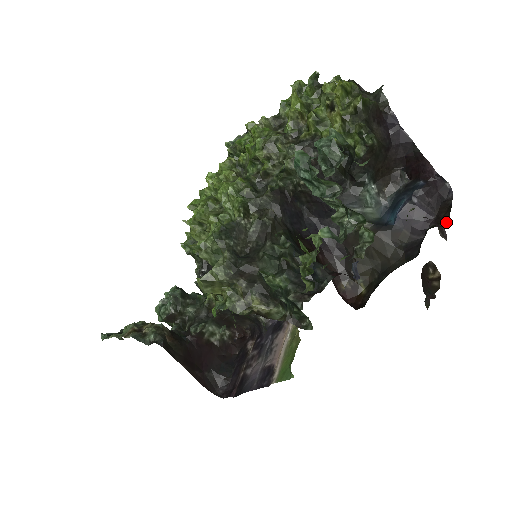
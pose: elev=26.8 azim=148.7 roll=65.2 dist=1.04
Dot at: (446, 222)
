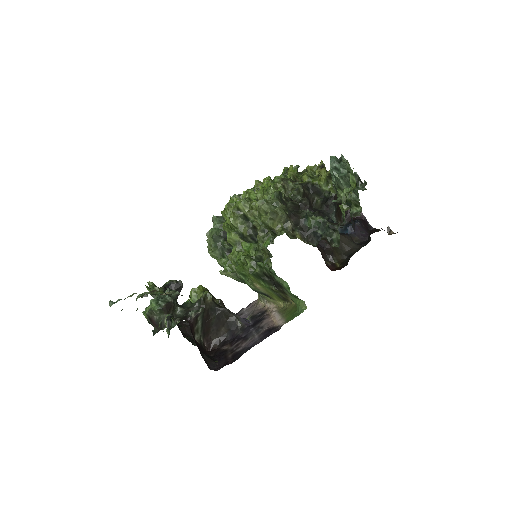
Dot at: occluded
